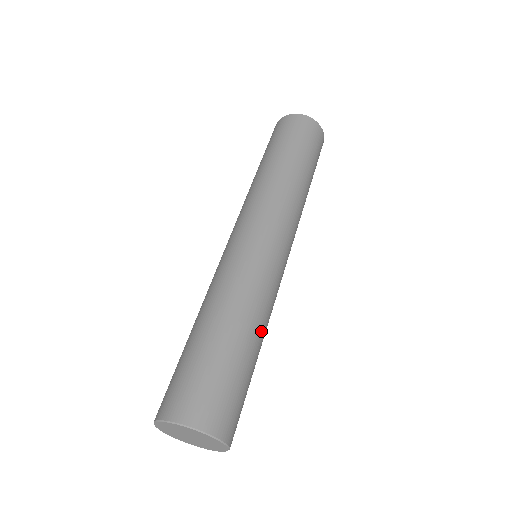
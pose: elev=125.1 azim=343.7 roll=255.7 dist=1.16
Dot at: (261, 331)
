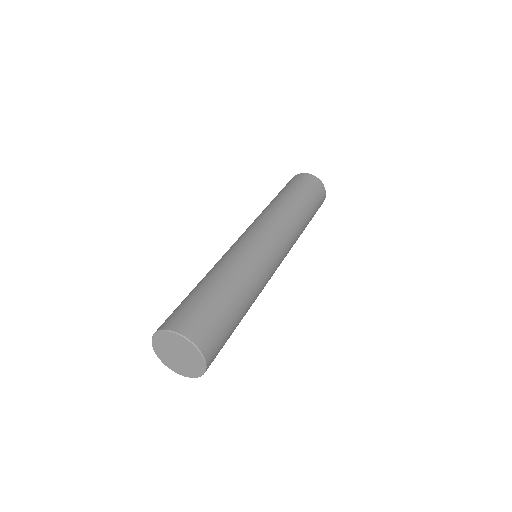
Dot at: occluded
